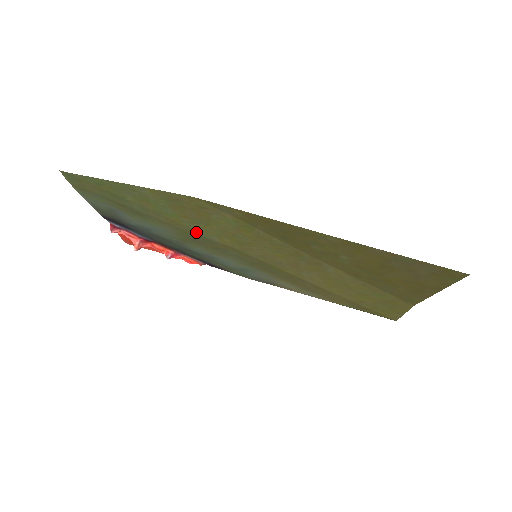
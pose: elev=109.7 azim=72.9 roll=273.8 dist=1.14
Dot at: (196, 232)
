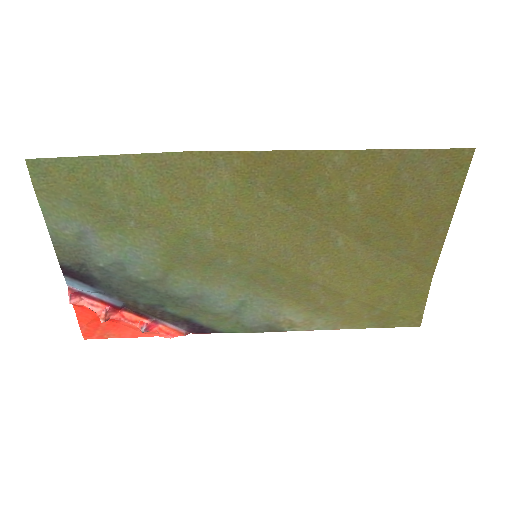
Dot at: (187, 229)
